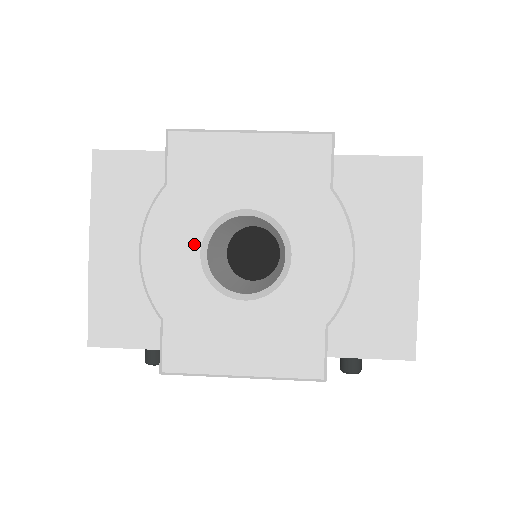
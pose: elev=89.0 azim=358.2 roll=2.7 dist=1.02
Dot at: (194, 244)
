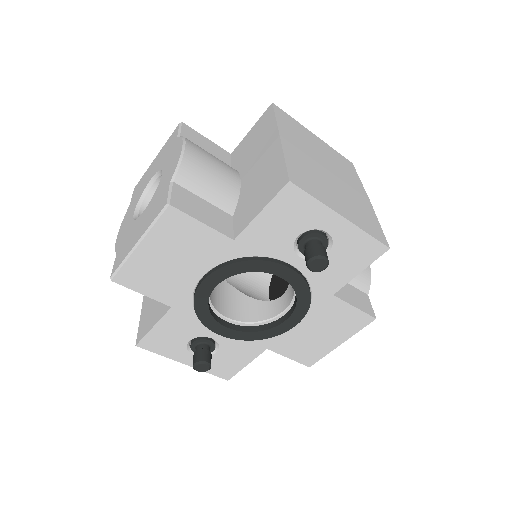
Dot at: (133, 213)
